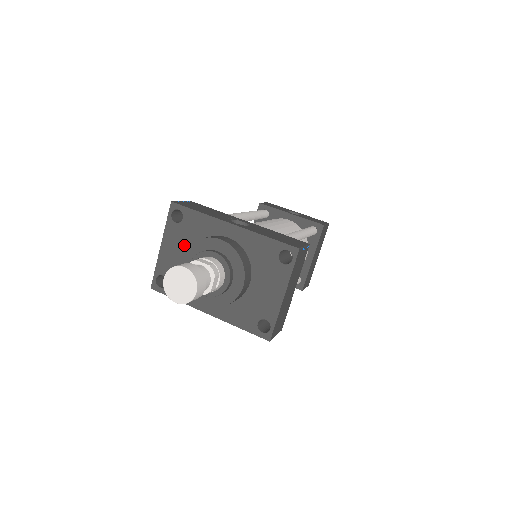
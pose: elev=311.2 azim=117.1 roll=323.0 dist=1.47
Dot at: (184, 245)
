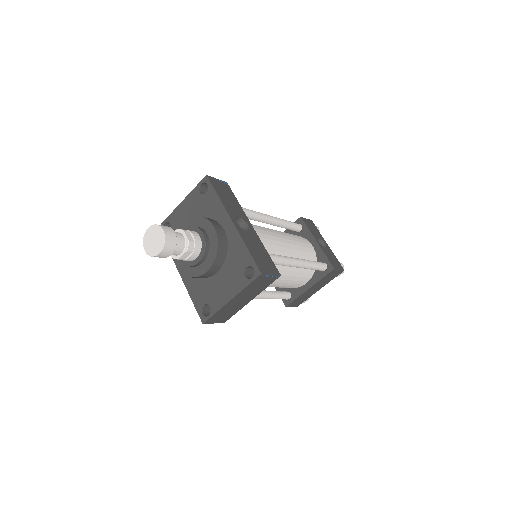
Dot at: (195, 213)
